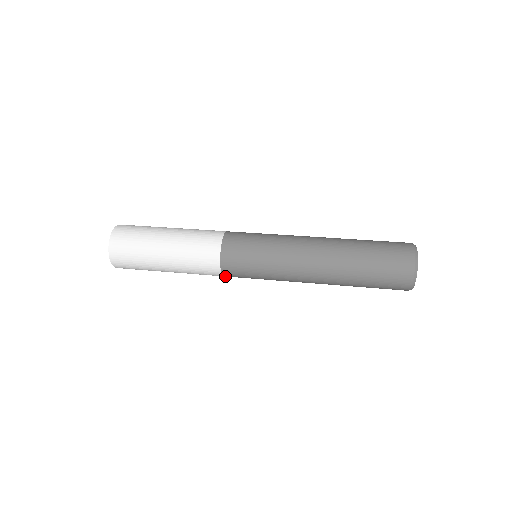
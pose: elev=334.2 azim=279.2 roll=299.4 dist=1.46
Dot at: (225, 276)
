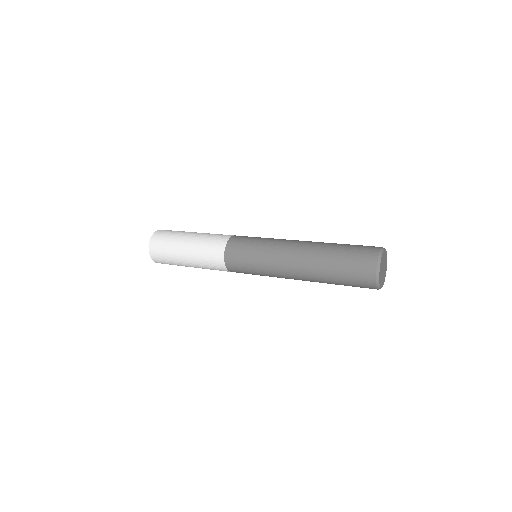
Dot at: (230, 271)
